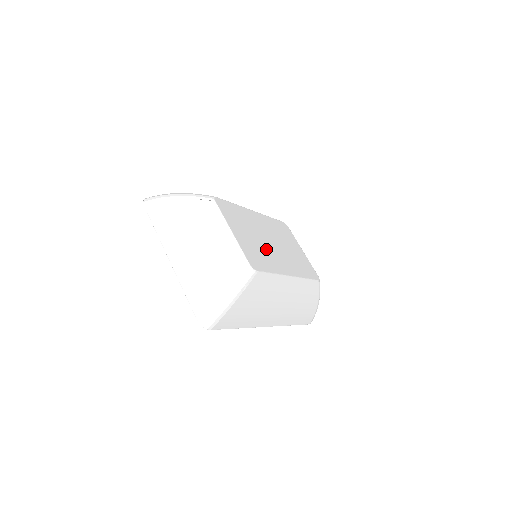
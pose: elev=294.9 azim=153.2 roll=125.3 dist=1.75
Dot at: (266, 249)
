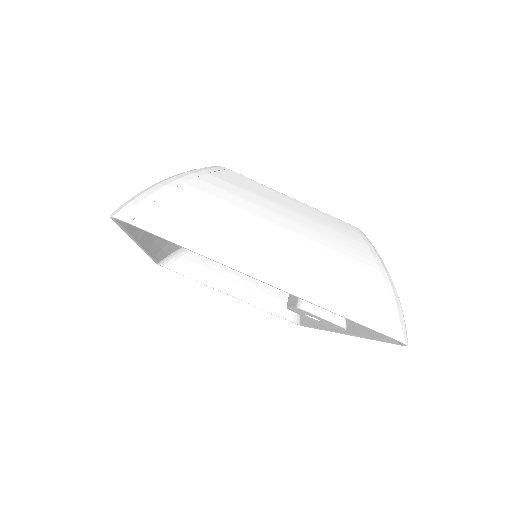
Dot at: occluded
